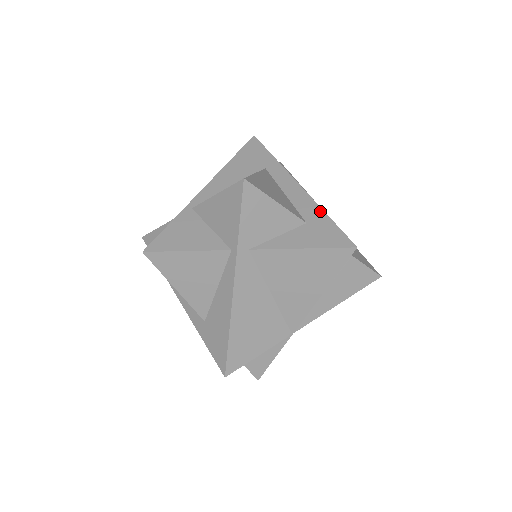
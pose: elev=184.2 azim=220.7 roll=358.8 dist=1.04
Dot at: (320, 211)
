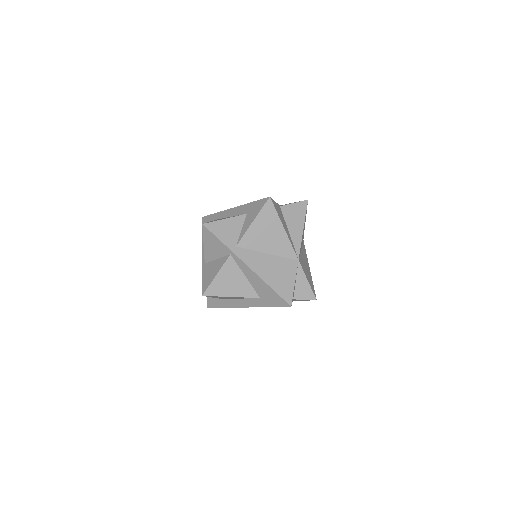
Dot at: (248, 205)
